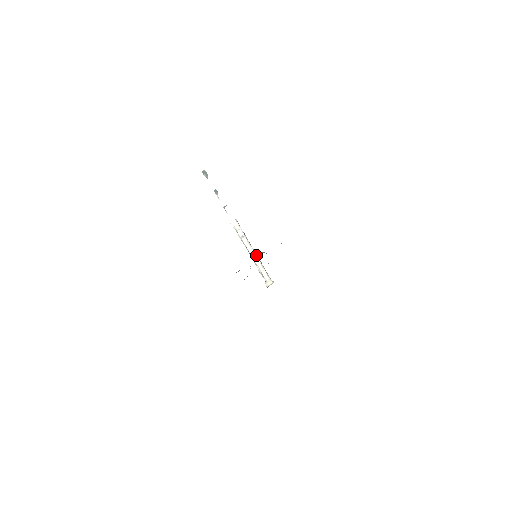
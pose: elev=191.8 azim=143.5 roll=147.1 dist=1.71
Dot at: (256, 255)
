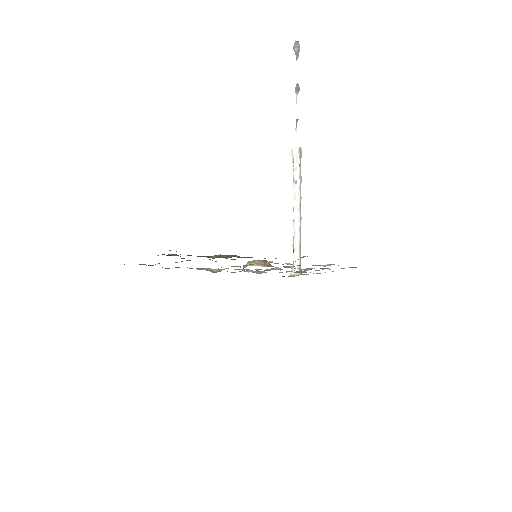
Dot at: (299, 220)
